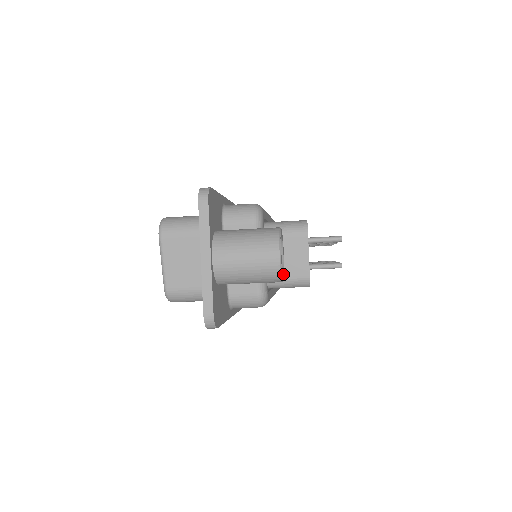
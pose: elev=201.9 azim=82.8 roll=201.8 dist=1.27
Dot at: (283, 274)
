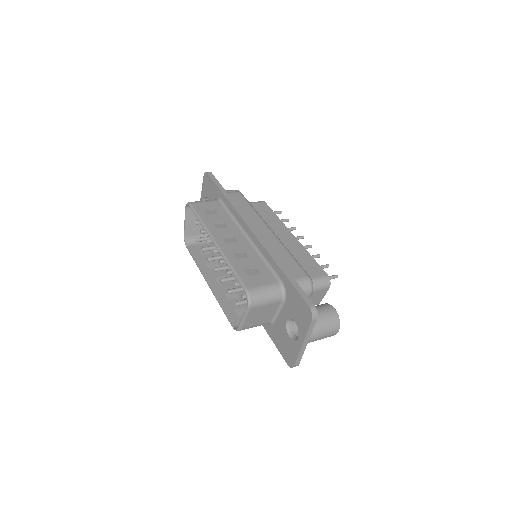
Dot at: occluded
